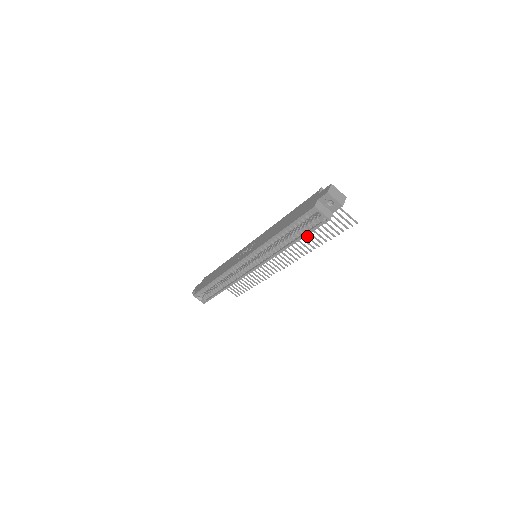
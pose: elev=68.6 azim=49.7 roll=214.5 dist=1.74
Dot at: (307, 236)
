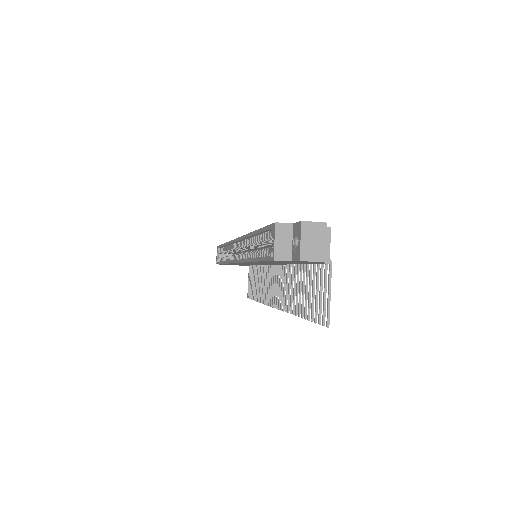
Dot at: (298, 288)
